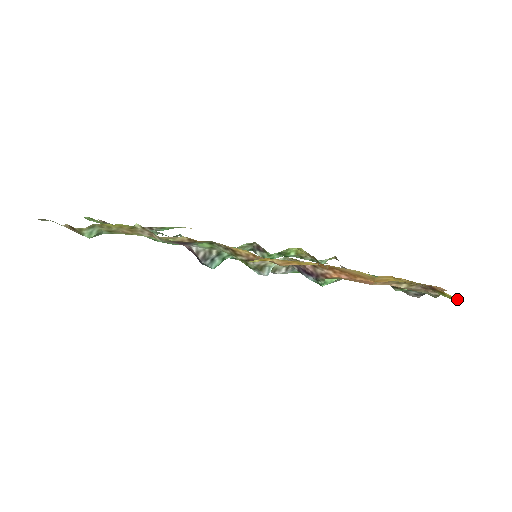
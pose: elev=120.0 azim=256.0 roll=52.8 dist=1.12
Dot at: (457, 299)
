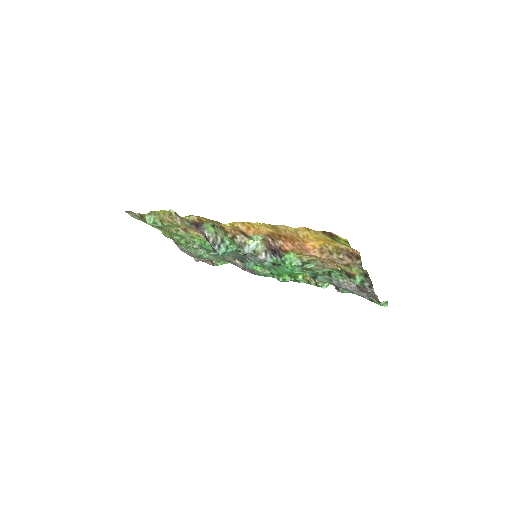
Dot at: (346, 240)
